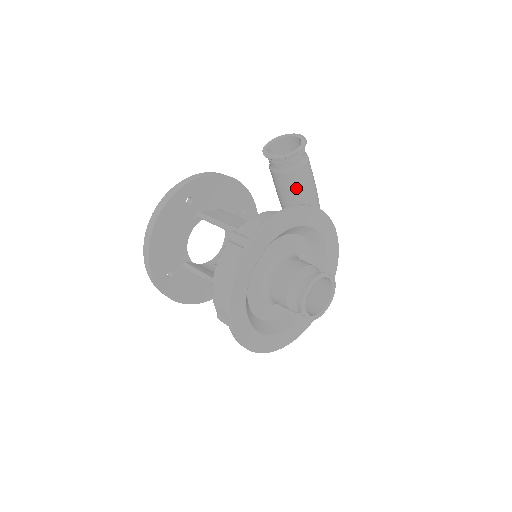
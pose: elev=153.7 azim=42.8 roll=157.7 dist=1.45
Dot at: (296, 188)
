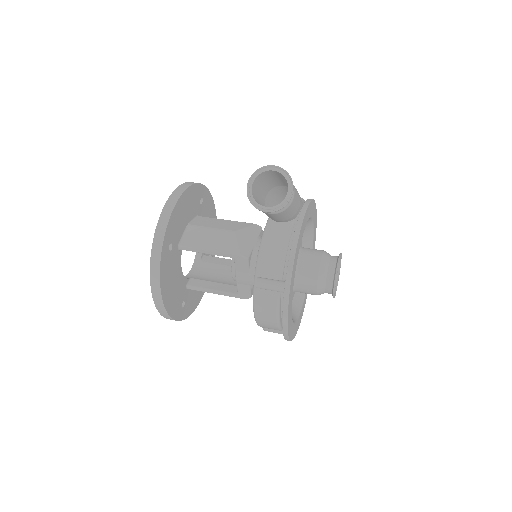
Dot at: (290, 212)
